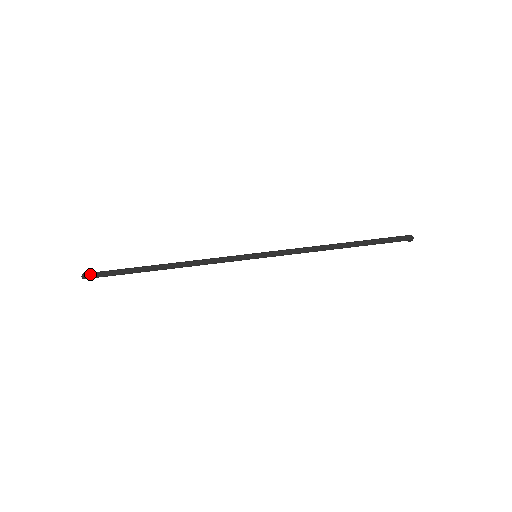
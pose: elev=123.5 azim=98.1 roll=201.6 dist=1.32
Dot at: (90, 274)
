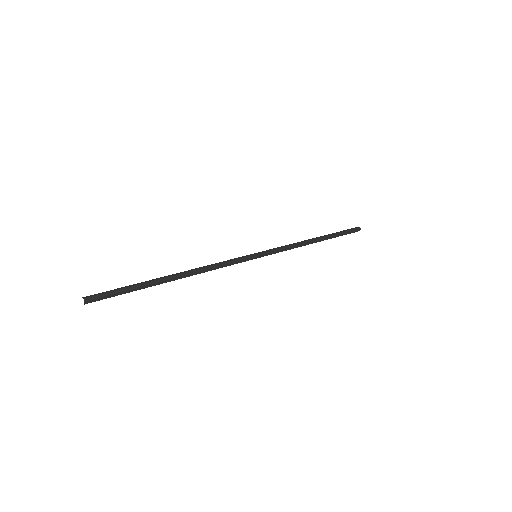
Dot at: (94, 297)
